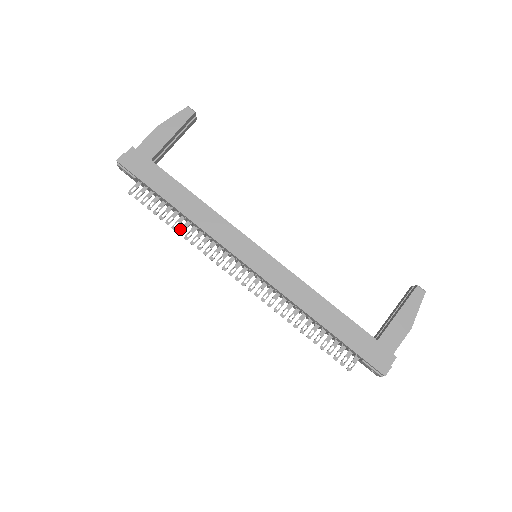
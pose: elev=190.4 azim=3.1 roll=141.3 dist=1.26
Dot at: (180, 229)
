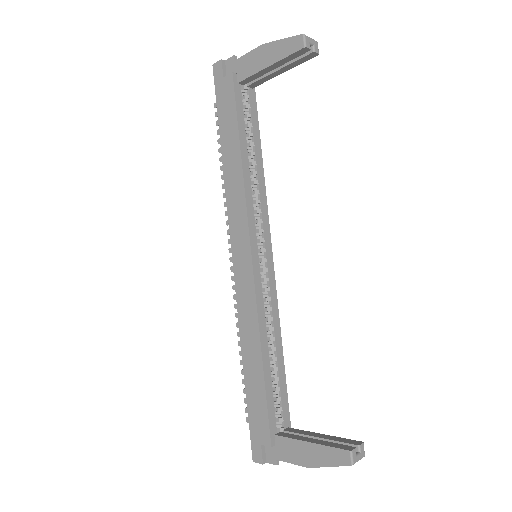
Dot at: occluded
